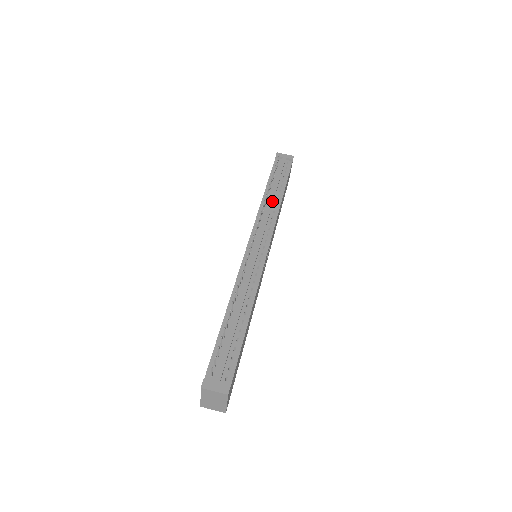
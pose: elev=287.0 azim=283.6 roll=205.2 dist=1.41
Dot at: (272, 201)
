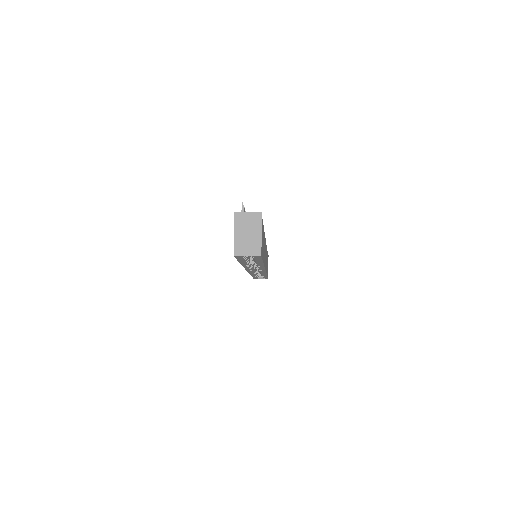
Dot at: occluded
